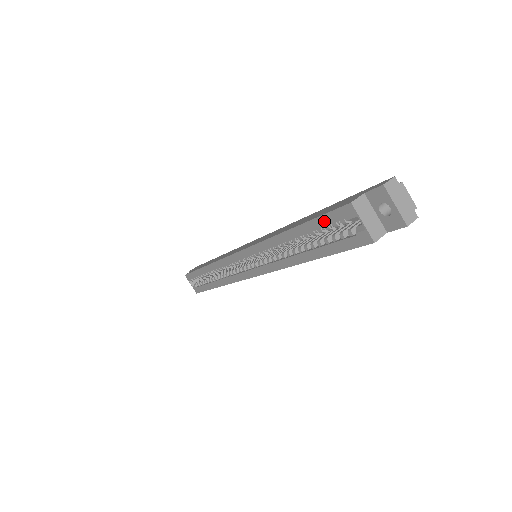
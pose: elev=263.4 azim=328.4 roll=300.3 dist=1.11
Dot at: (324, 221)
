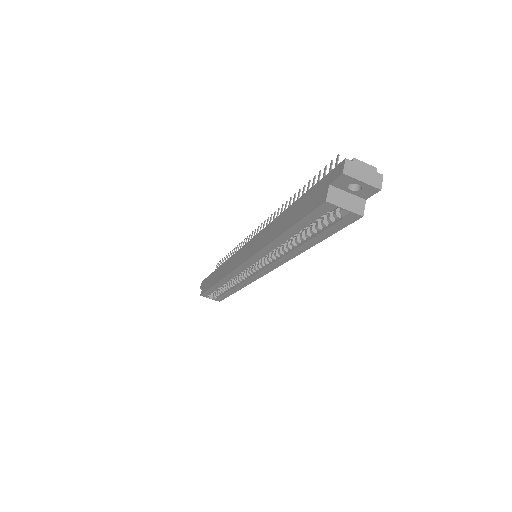
Dot at: (309, 220)
